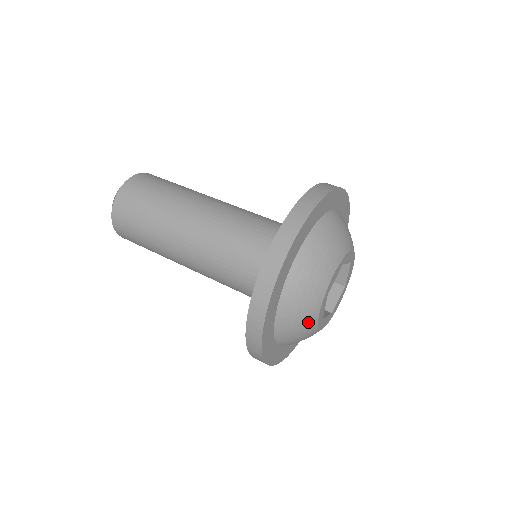
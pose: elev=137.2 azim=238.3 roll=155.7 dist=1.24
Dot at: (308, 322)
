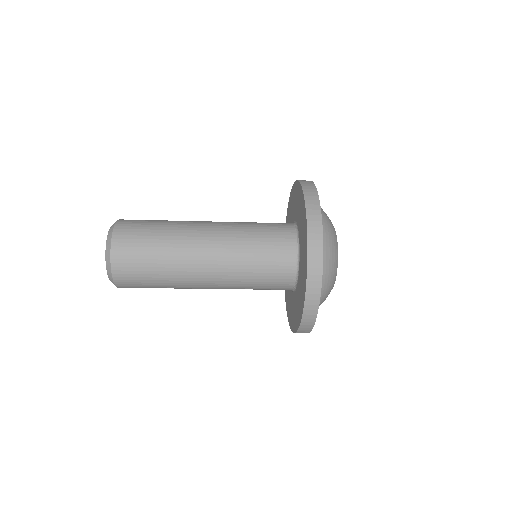
Dot at: (332, 225)
